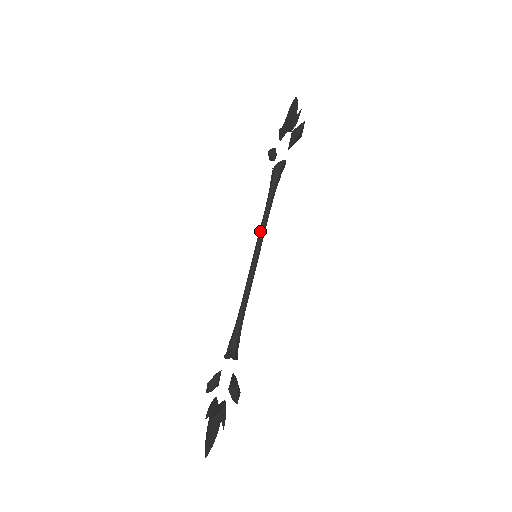
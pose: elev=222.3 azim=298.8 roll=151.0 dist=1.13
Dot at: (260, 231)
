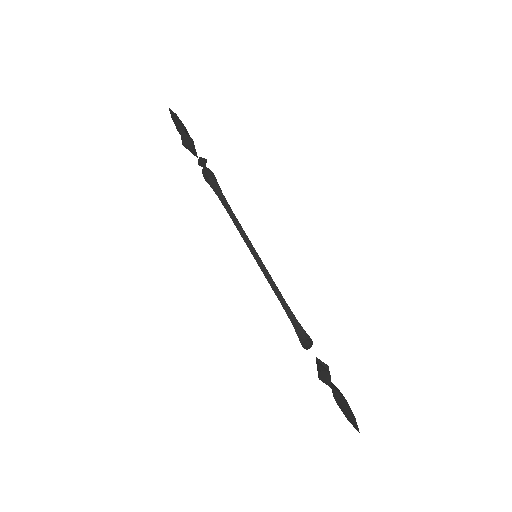
Dot at: (241, 236)
